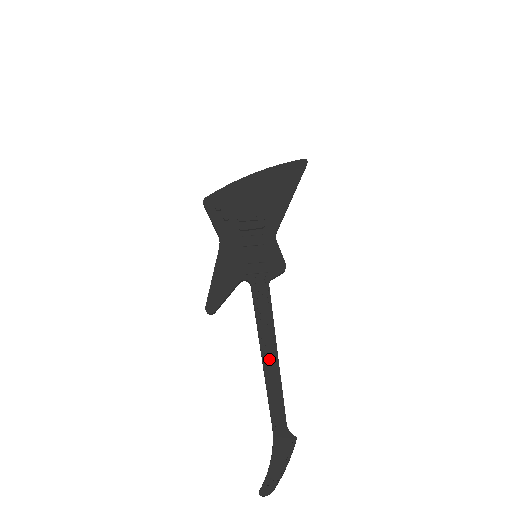
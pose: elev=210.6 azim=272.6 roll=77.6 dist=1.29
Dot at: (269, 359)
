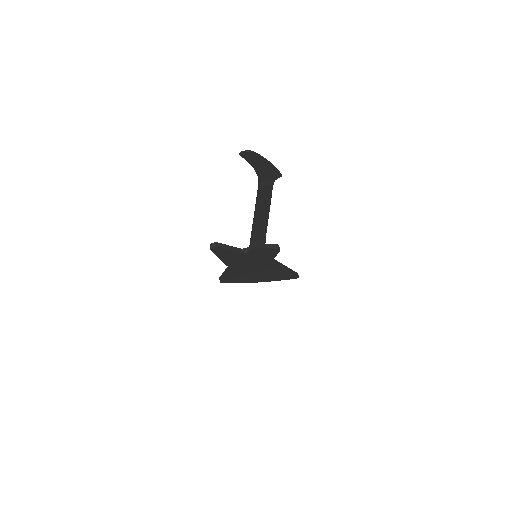
Dot at: (260, 215)
